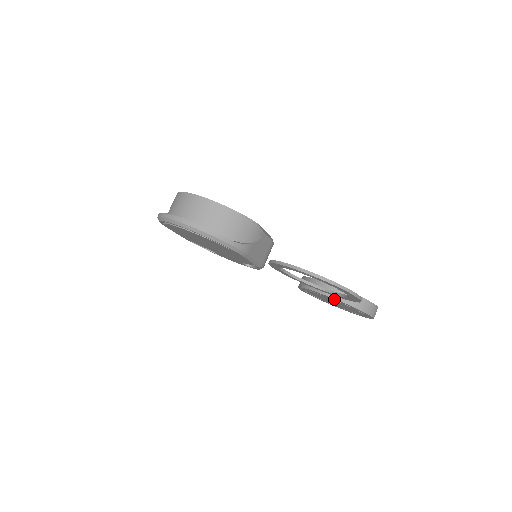
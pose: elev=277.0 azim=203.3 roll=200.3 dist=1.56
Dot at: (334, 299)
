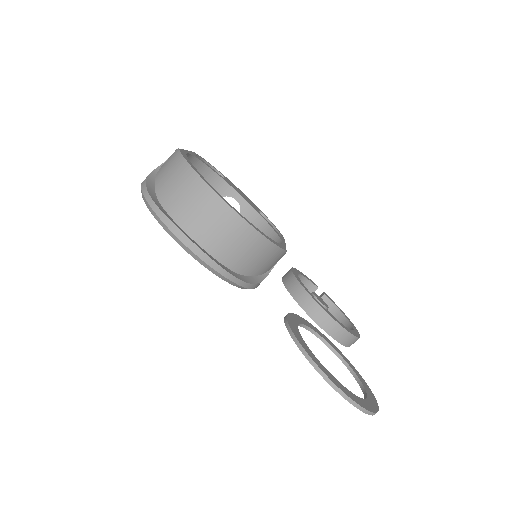
Dot at: (324, 329)
